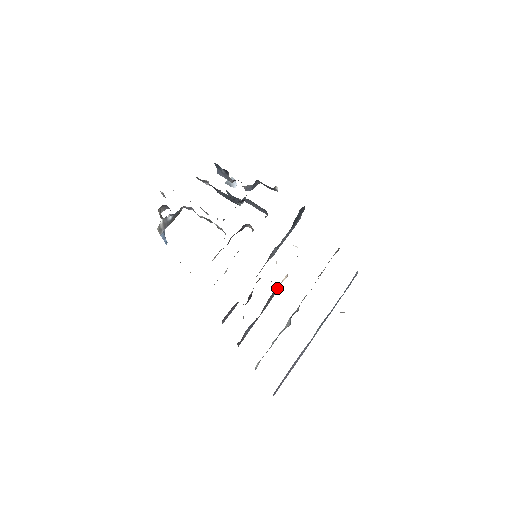
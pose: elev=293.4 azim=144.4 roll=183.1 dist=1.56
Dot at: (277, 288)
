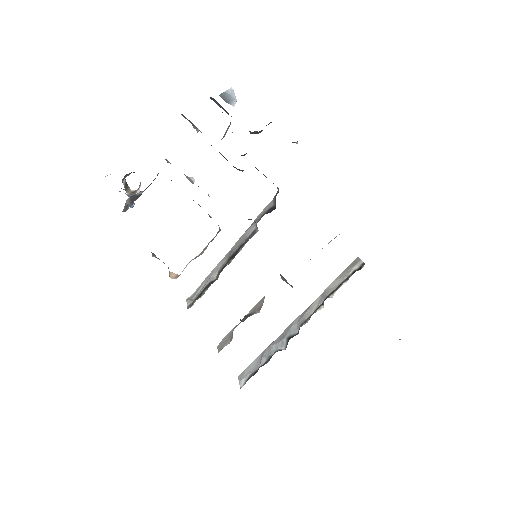
Dot at: occluded
